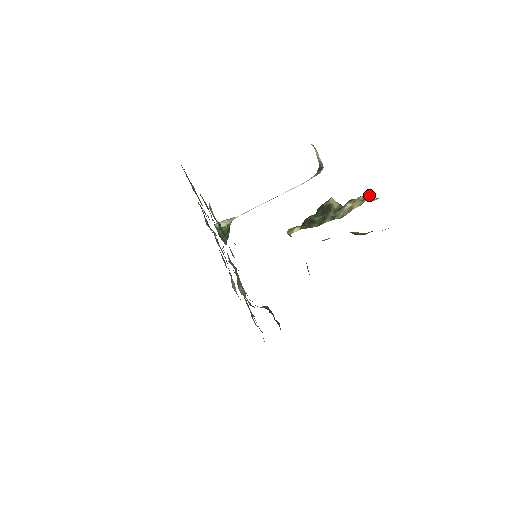
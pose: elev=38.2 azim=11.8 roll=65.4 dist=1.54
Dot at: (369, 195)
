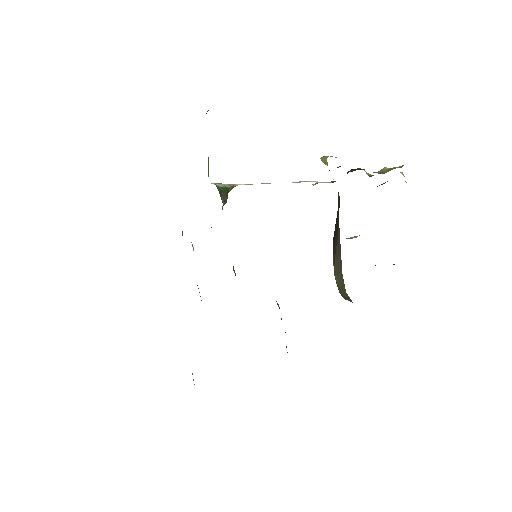
Dot at: occluded
